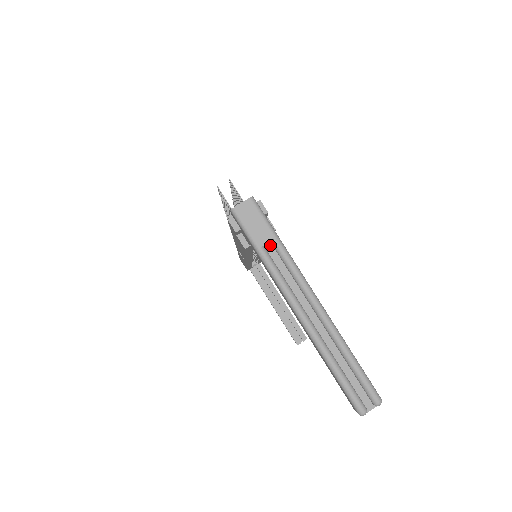
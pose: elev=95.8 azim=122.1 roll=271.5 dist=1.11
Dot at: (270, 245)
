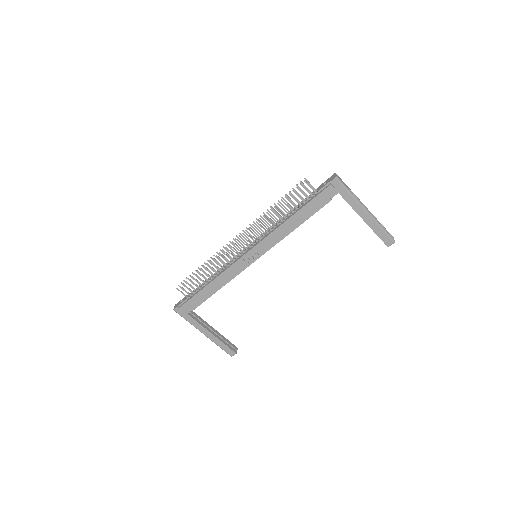
Dot at: occluded
